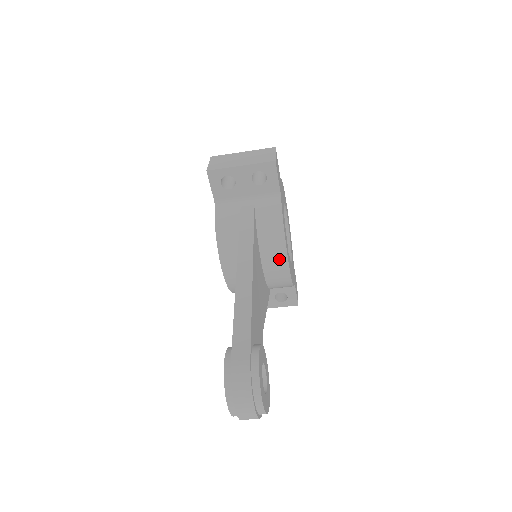
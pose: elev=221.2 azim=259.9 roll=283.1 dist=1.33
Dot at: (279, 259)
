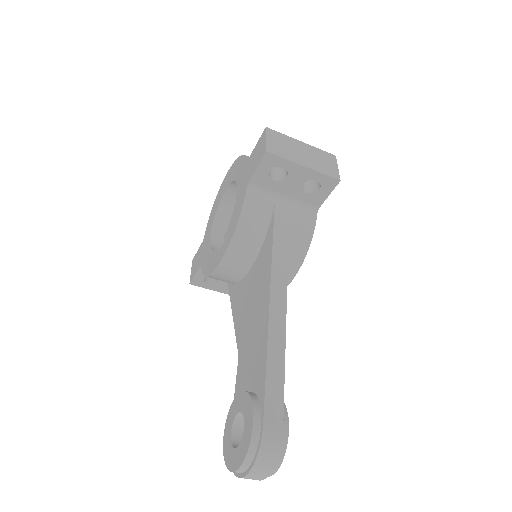
Dot at: occluded
